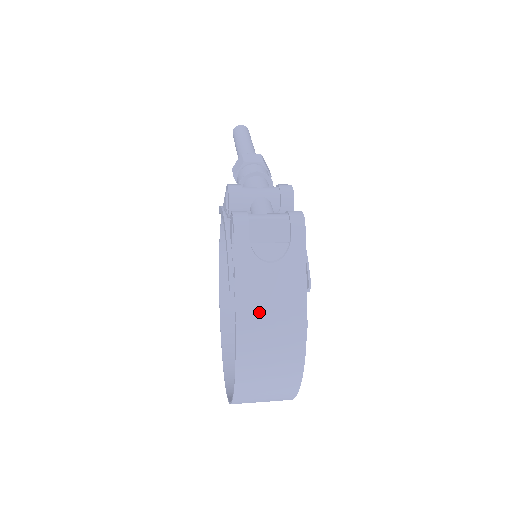
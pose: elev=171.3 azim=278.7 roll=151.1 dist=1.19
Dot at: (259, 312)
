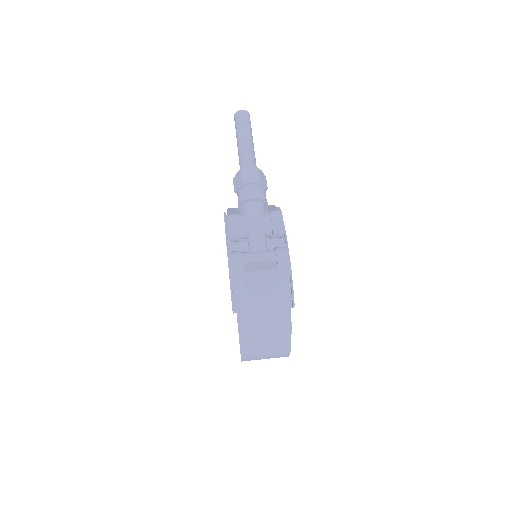
Dot at: (255, 325)
